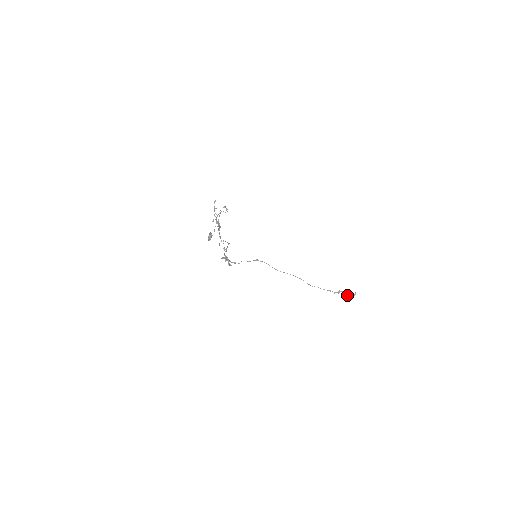
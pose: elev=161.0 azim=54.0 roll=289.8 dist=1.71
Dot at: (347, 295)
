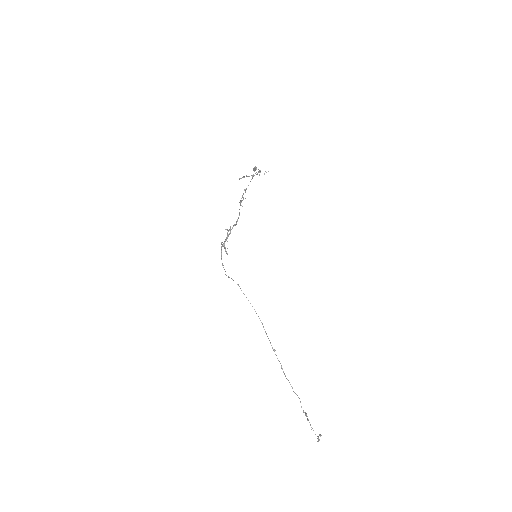
Dot at: occluded
